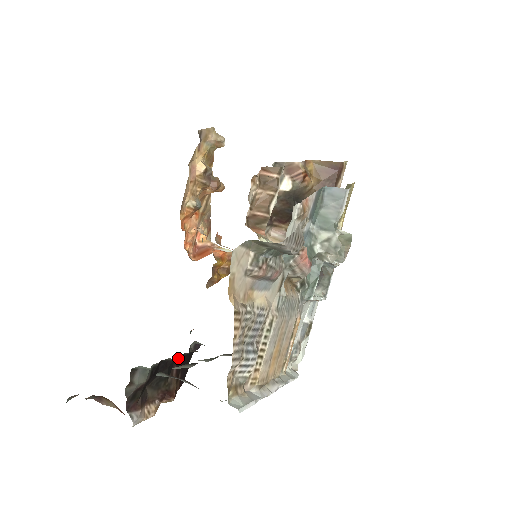
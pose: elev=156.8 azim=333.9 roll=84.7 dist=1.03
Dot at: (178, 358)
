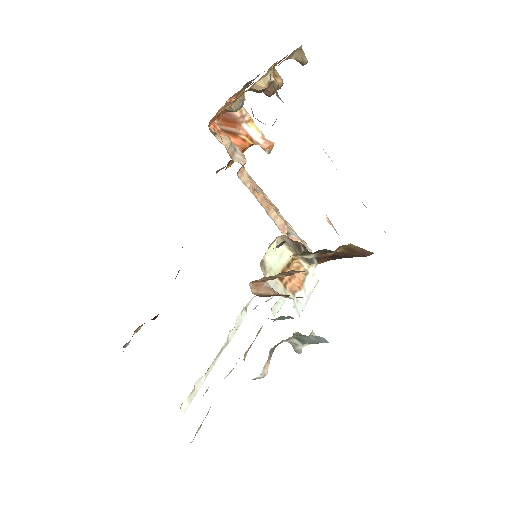
Dot at: occluded
